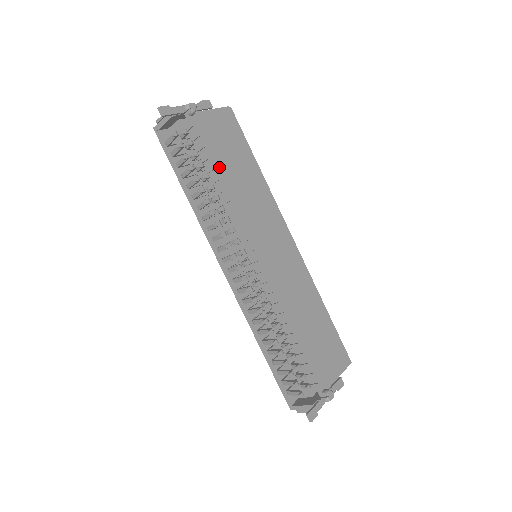
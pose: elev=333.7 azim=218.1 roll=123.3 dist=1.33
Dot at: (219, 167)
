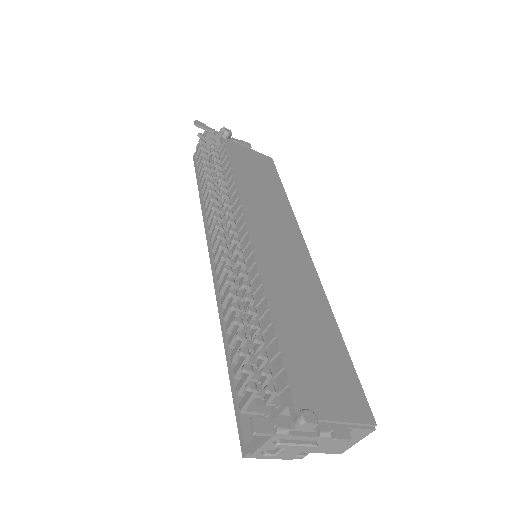
Dot at: (237, 170)
